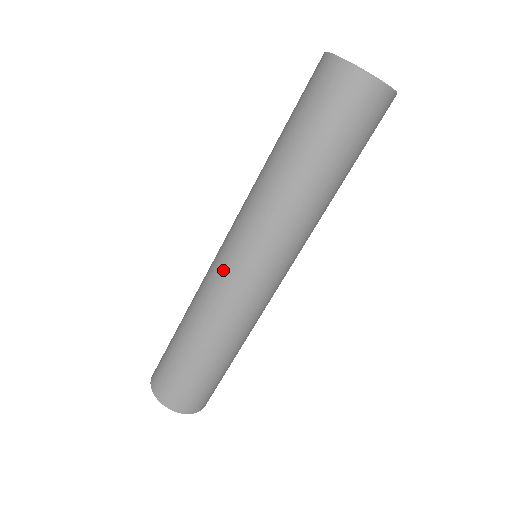
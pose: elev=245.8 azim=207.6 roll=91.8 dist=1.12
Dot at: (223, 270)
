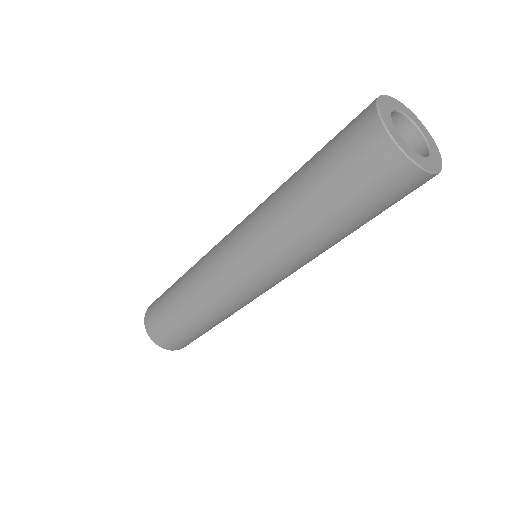
Dot at: (230, 284)
